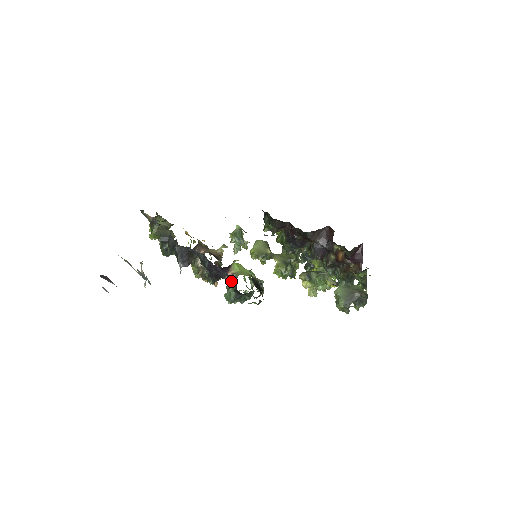
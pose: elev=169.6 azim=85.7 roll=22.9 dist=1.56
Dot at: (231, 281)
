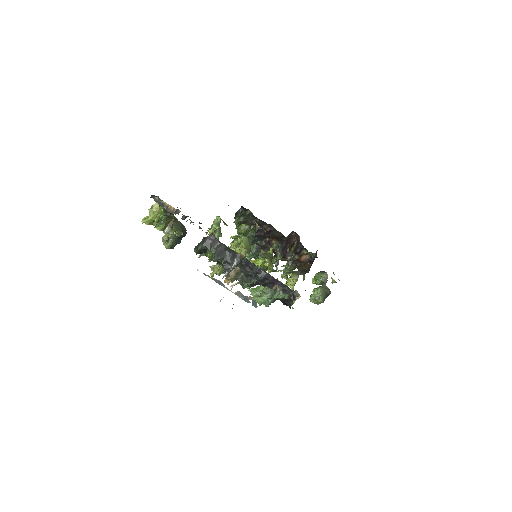
Dot at: (288, 294)
